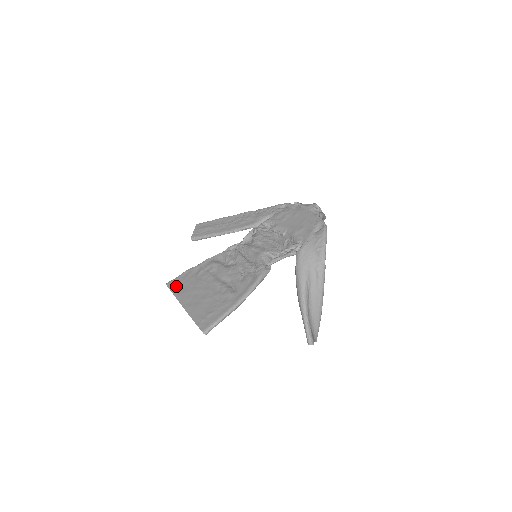
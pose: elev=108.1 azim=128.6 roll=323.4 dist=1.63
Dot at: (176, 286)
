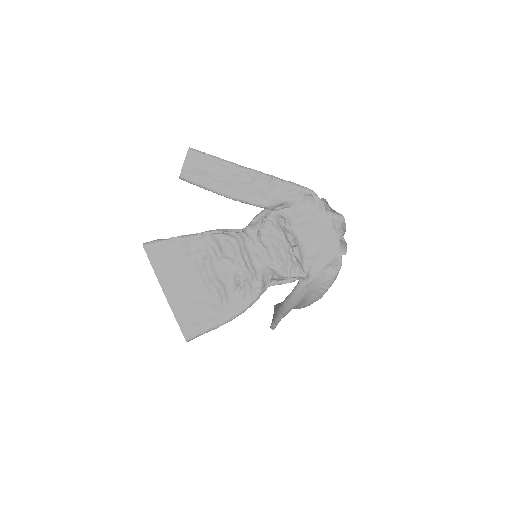
Dot at: (157, 259)
